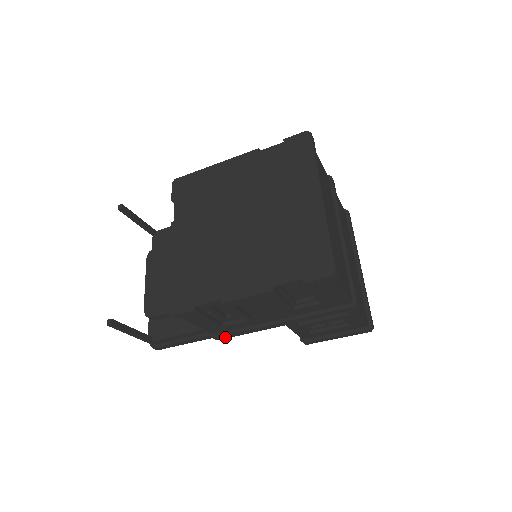
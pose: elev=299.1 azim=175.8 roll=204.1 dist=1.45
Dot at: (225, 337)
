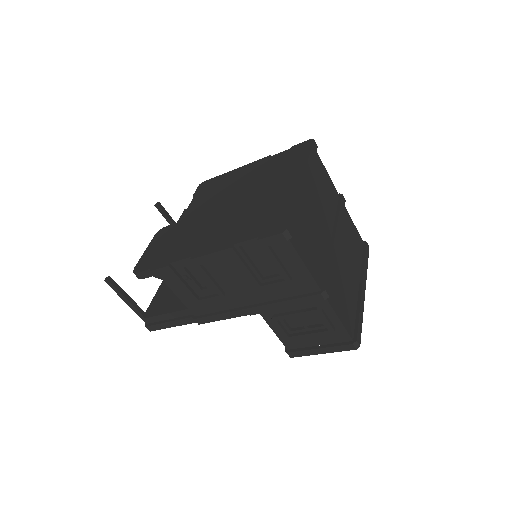
Dot at: (205, 321)
